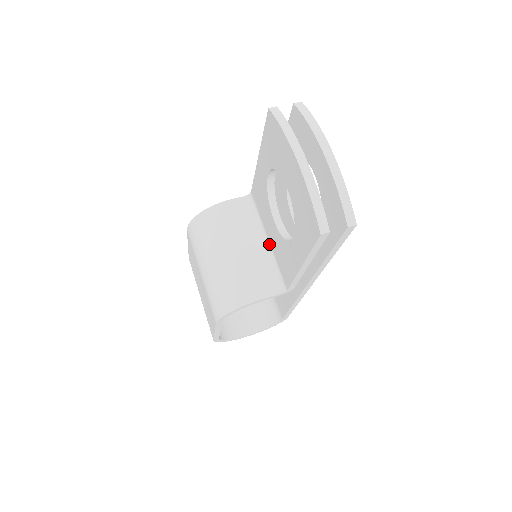
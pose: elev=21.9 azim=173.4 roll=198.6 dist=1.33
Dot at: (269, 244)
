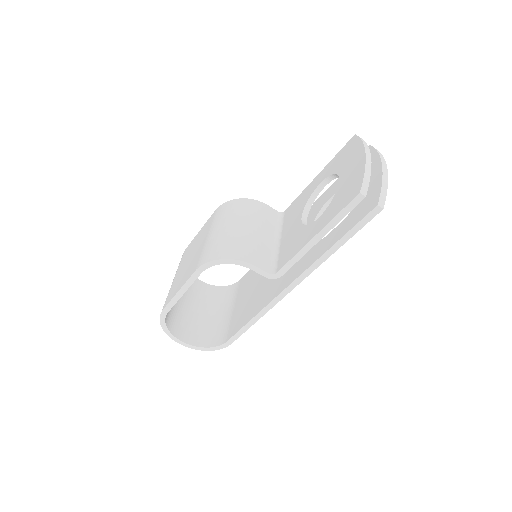
Dot at: (279, 243)
